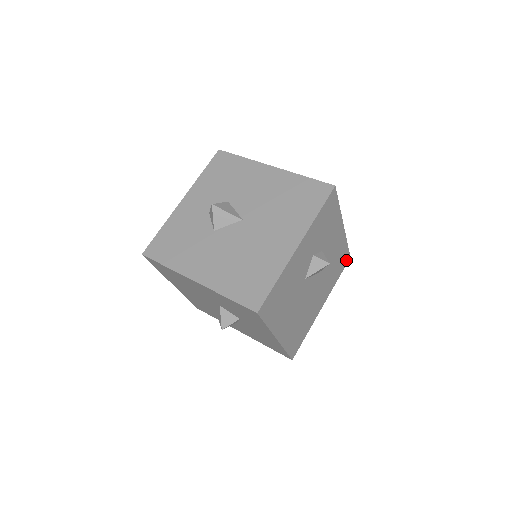
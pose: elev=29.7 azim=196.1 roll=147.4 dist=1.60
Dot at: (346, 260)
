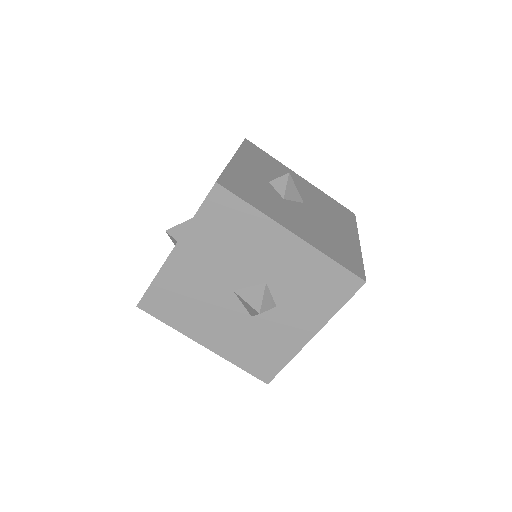
Dot at: occluded
